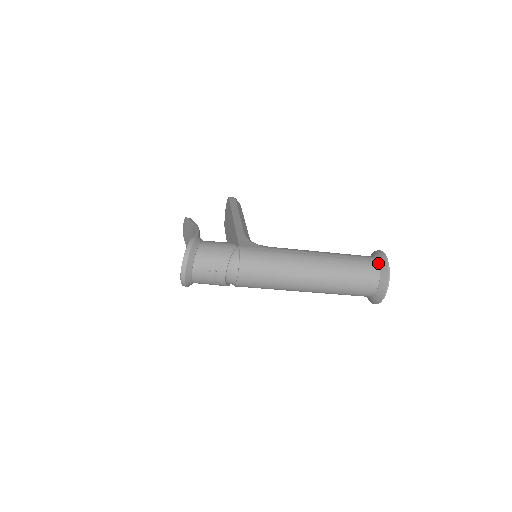
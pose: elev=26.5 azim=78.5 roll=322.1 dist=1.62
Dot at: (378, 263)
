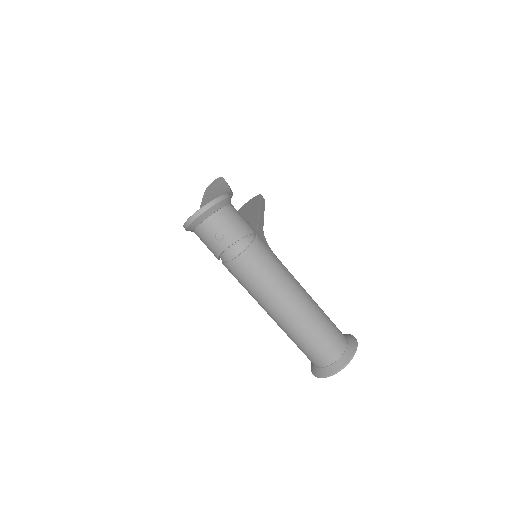
Dot at: (347, 344)
